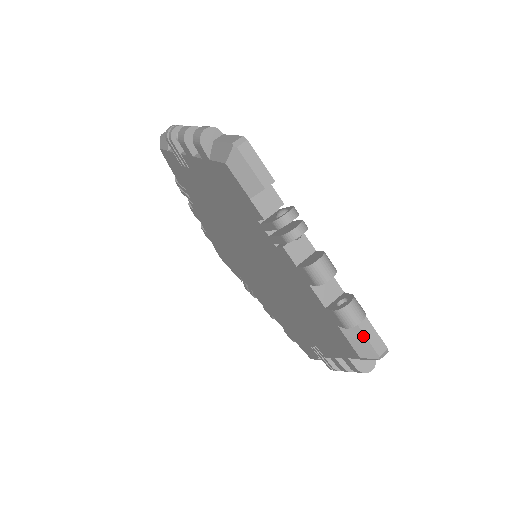
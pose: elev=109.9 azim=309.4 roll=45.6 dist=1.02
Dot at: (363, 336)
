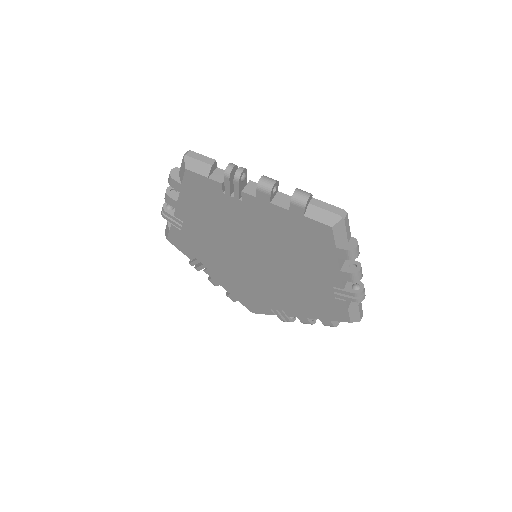
Dot at: (322, 210)
